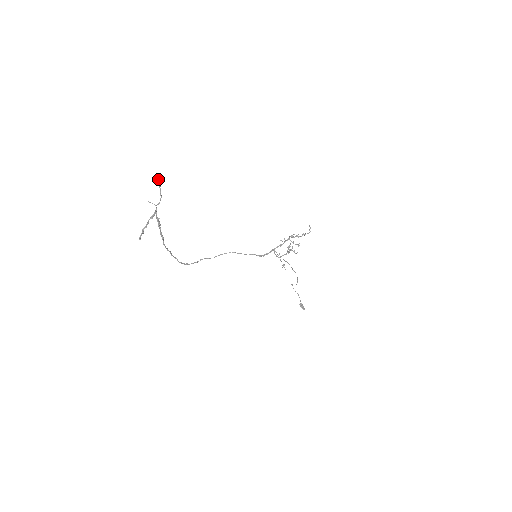
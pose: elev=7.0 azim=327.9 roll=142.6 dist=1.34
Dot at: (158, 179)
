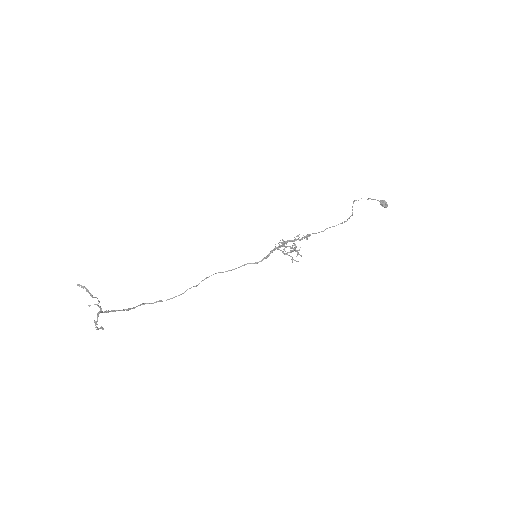
Dot at: (83, 286)
